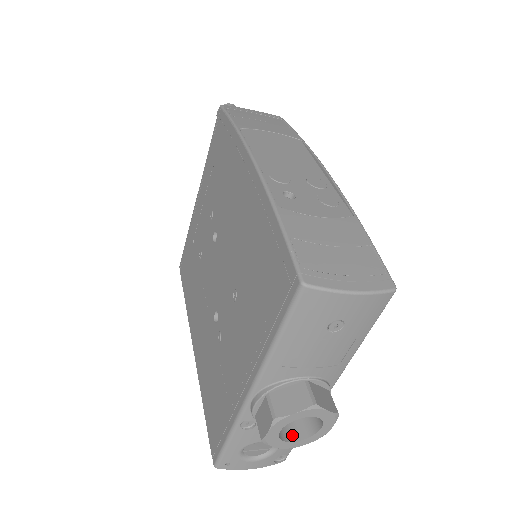
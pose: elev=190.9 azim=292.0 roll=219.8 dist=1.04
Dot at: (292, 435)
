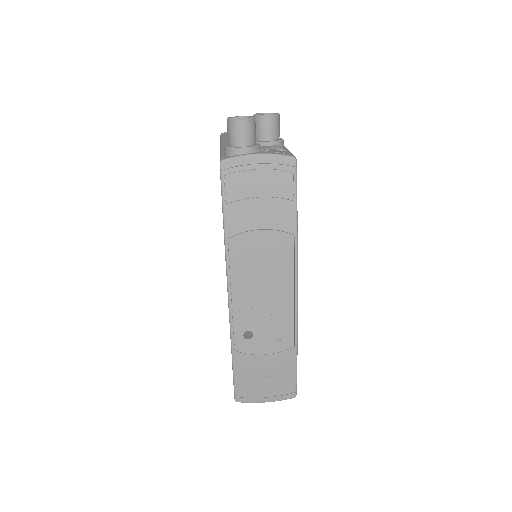
Dot at: occluded
